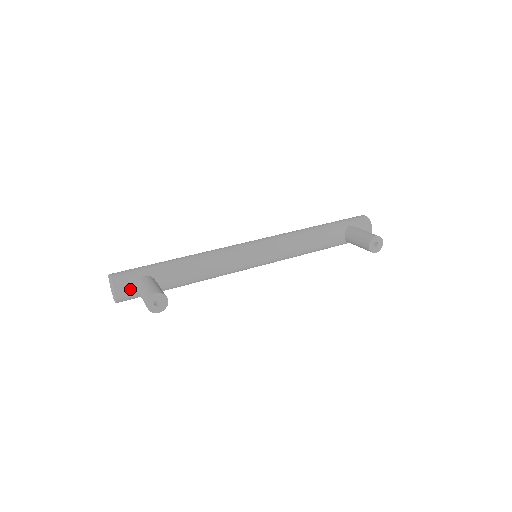
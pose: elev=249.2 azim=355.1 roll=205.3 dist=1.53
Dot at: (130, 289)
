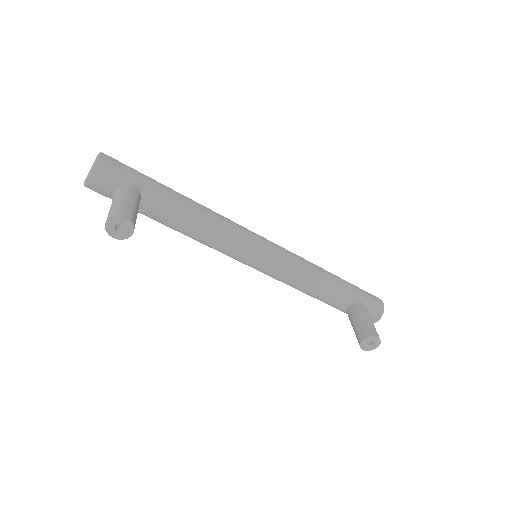
Dot at: (108, 186)
